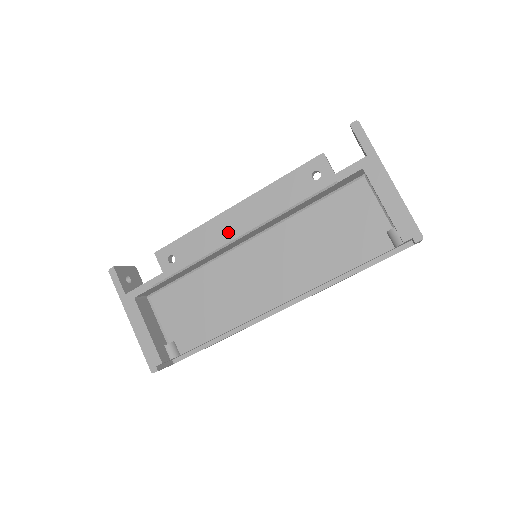
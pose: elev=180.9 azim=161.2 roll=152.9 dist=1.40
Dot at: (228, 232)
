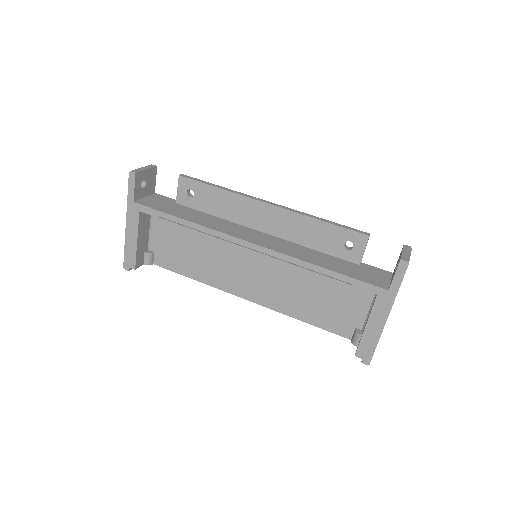
Dot at: (249, 218)
